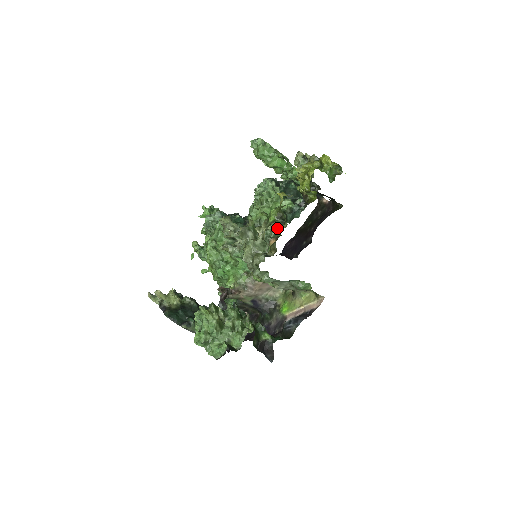
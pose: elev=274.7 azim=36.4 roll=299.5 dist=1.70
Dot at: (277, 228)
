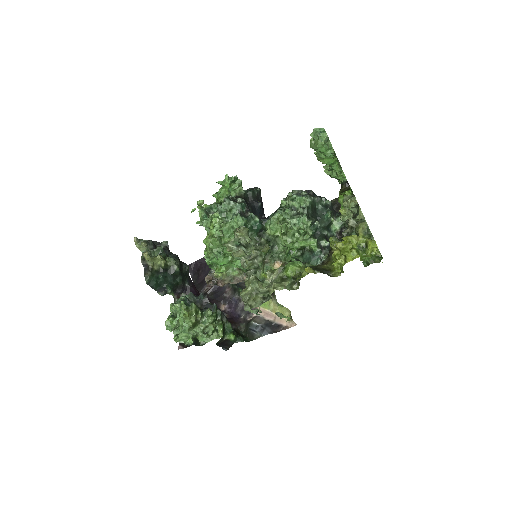
Dot at: (289, 257)
